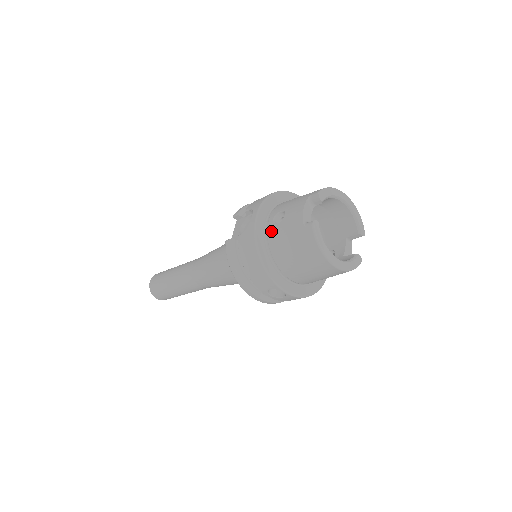
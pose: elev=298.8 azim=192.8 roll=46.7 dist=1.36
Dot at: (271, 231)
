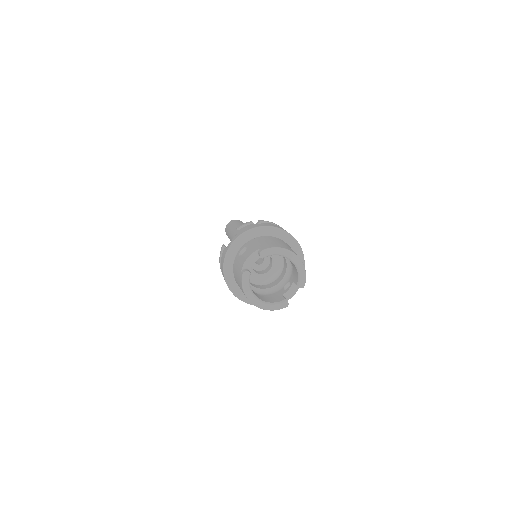
Dot at: (236, 258)
